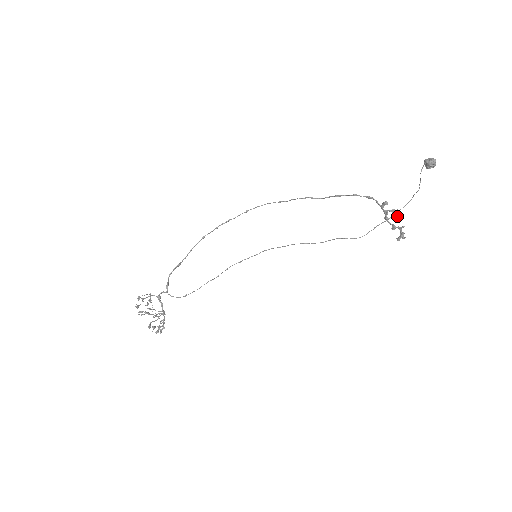
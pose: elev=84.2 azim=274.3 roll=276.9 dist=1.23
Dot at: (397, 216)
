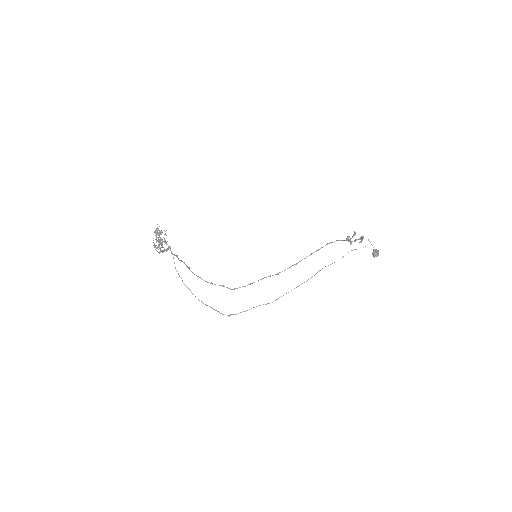
Dot at: occluded
